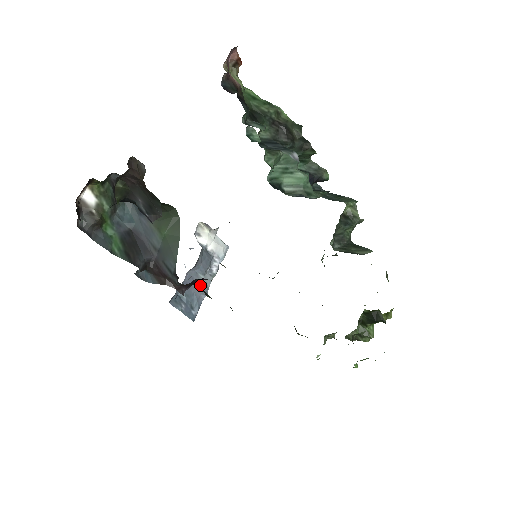
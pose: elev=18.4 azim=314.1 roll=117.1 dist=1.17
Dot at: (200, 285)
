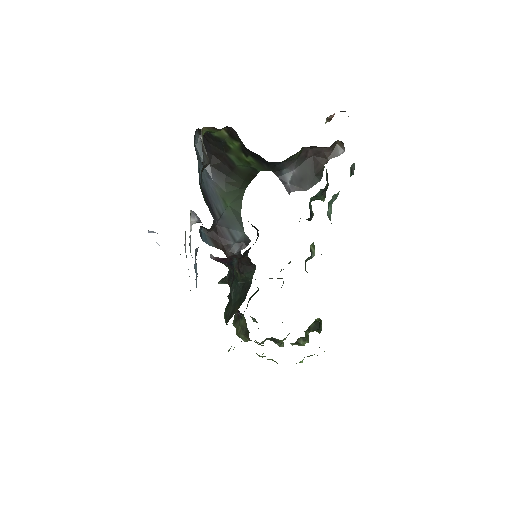
Dot at: occluded
